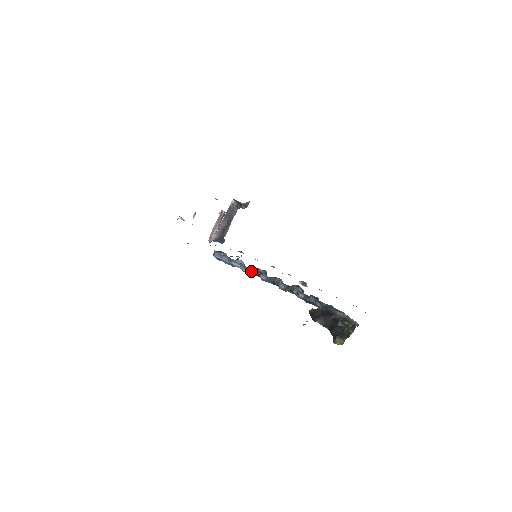
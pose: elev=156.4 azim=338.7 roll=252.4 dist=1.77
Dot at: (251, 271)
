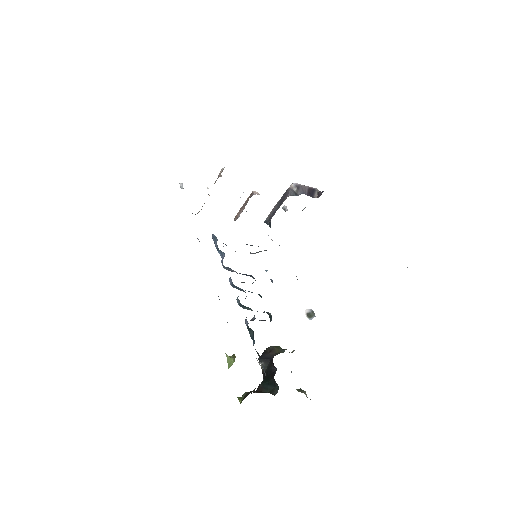
Dot at: (229, 269)
